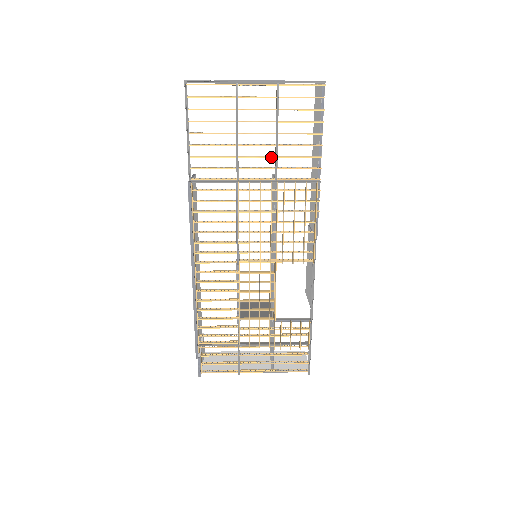
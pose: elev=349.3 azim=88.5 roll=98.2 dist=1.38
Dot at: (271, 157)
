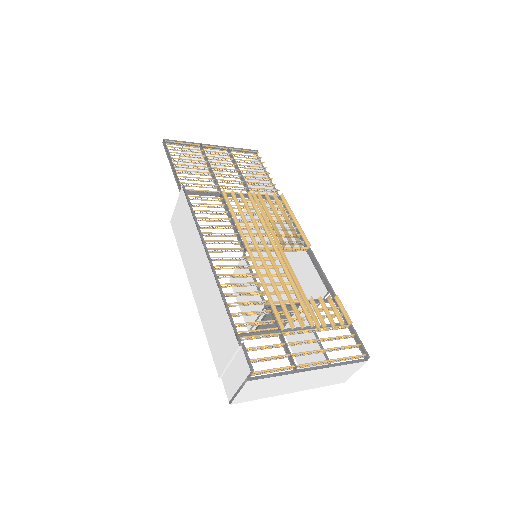
Dot at: (241, 181)
